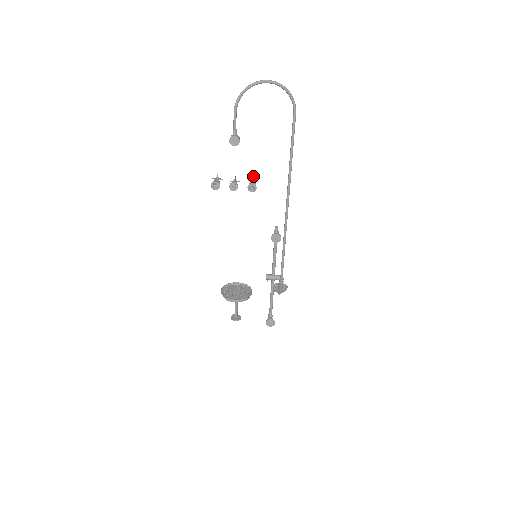
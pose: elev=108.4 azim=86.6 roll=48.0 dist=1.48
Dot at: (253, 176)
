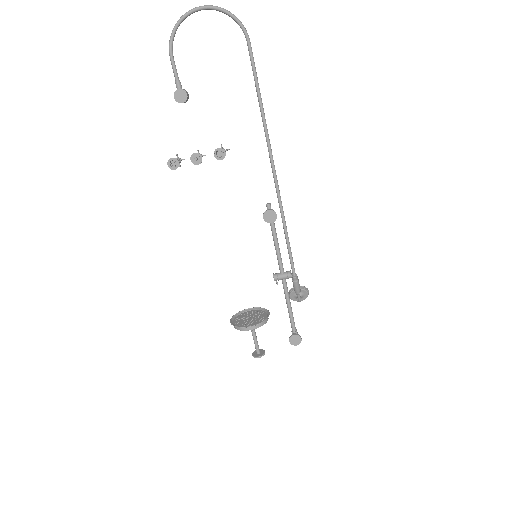
Dot at: (221, 144)
